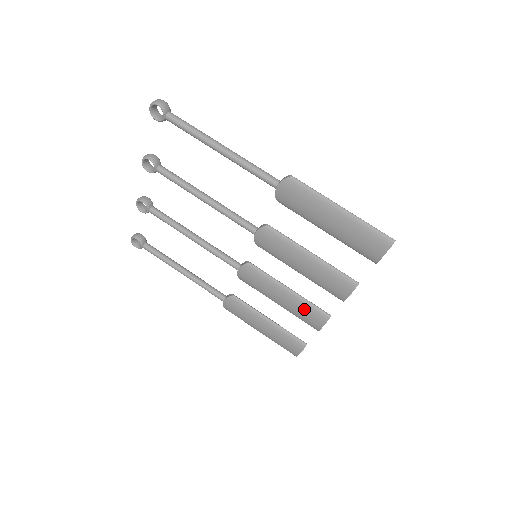
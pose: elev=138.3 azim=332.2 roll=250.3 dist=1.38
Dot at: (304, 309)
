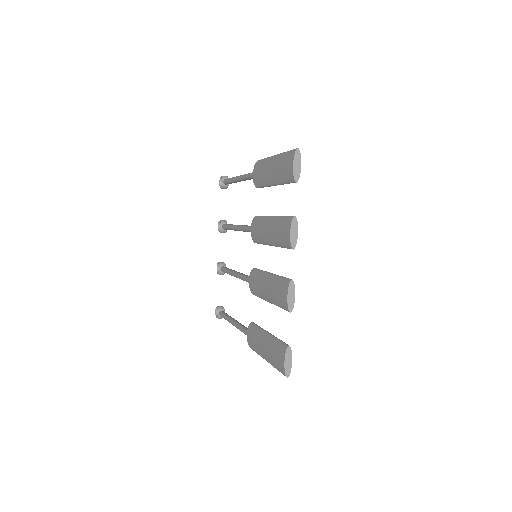
Dot at: (277, 286)
